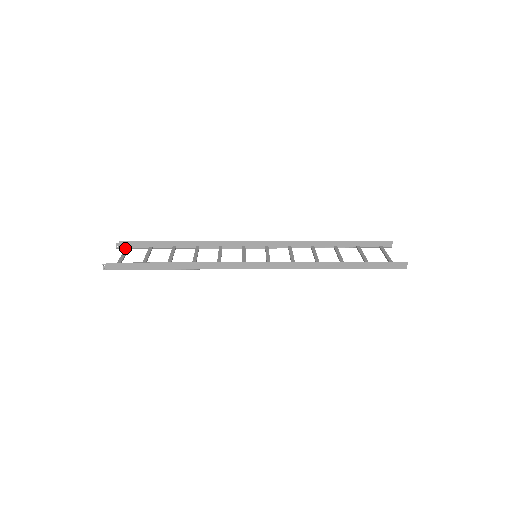
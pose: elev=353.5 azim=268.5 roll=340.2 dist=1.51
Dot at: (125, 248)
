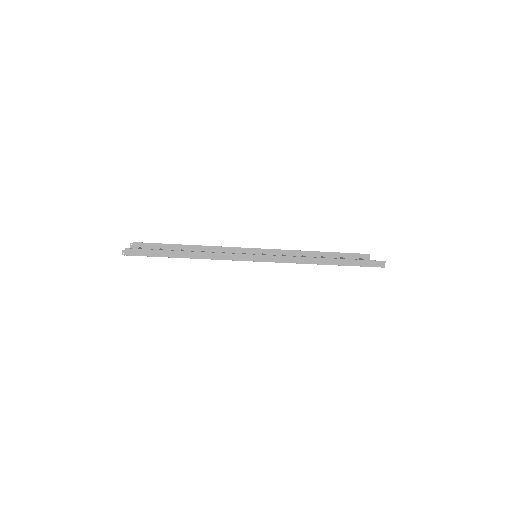
Dot at: (138, 248)
